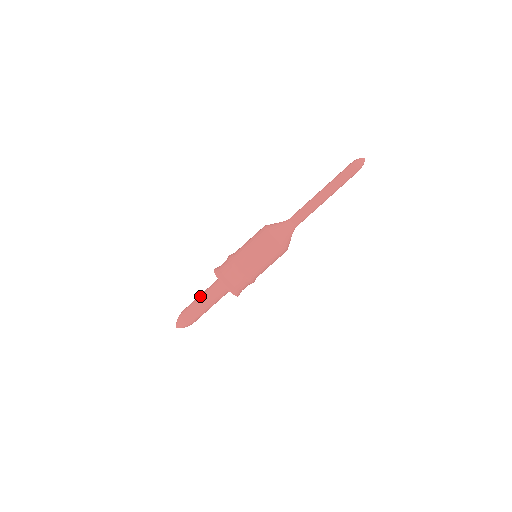
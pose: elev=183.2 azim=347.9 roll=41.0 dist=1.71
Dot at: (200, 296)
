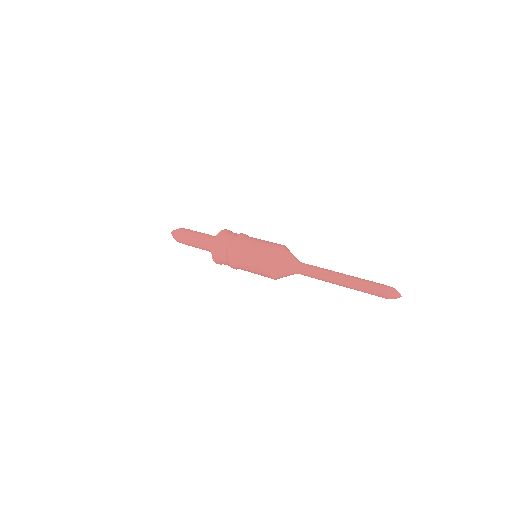
Dot at: (196, 239)
